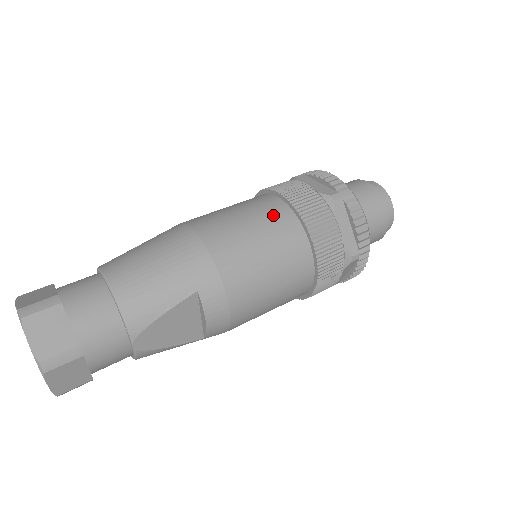
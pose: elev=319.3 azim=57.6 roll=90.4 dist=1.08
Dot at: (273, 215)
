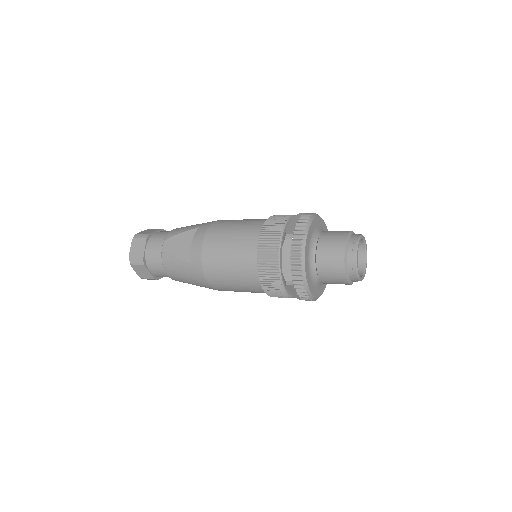
Dot at: occluded
